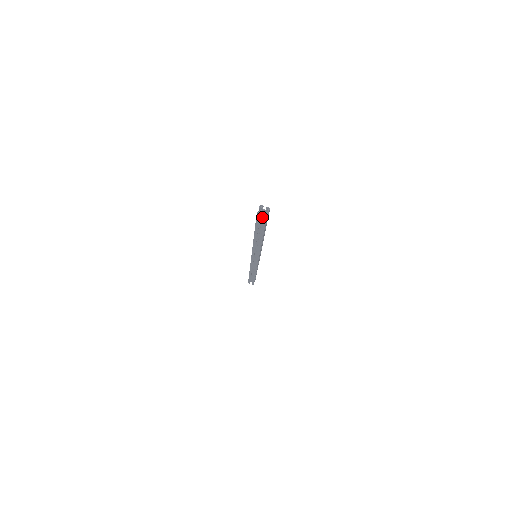
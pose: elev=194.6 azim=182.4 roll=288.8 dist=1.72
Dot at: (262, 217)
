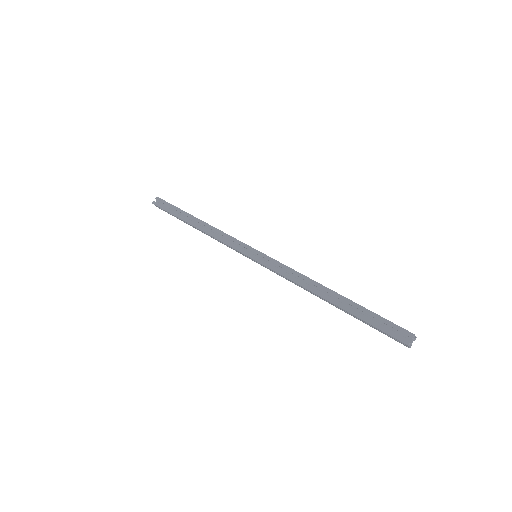
Dot at: (396, 335)
